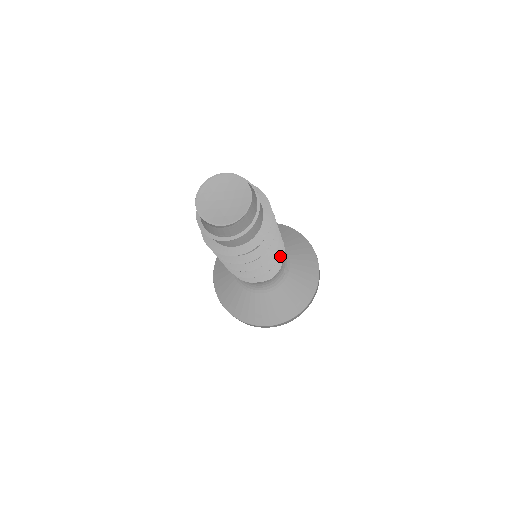
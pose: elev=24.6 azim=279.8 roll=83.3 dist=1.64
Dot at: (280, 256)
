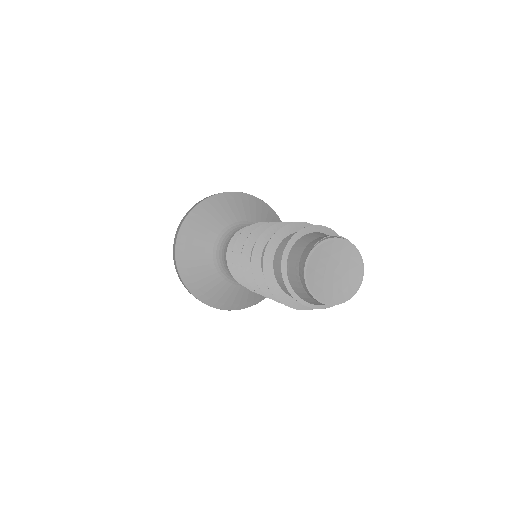
Dot at: occluded
